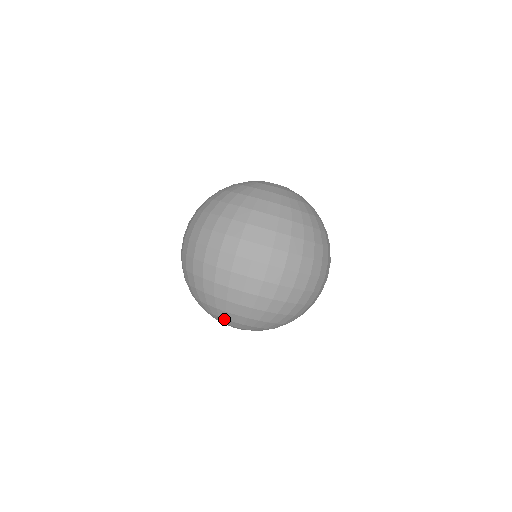
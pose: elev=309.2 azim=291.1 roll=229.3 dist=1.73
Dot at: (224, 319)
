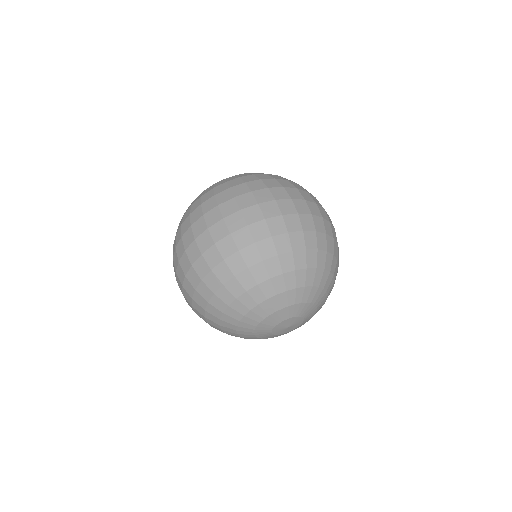
Dot at: (292, 291)
